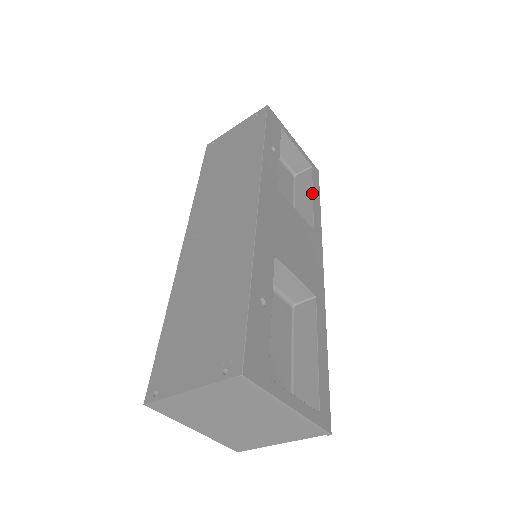
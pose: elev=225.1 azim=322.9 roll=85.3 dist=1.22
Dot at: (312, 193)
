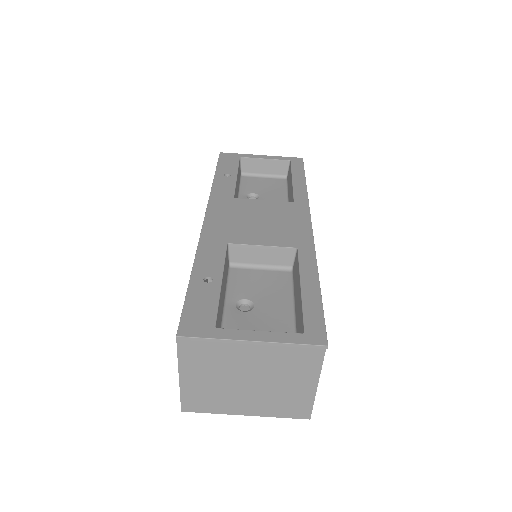
Dot at: (291, 178)
